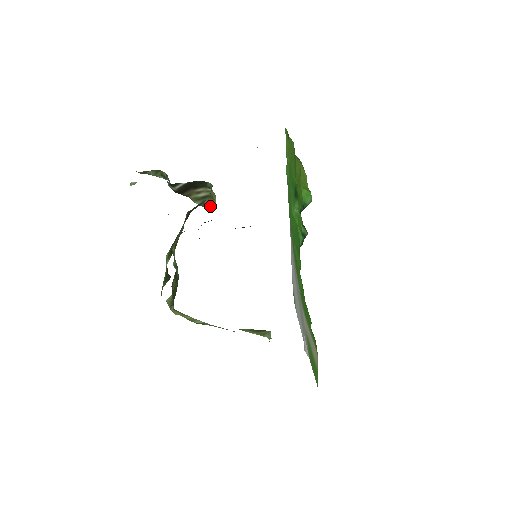
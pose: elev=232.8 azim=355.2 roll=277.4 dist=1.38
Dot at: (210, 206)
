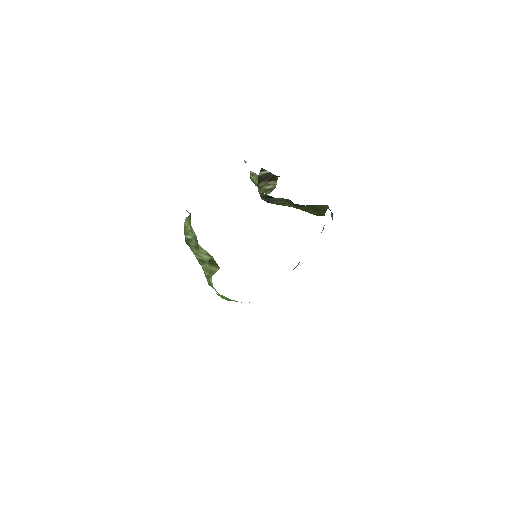
Dot at: (267, 193)
